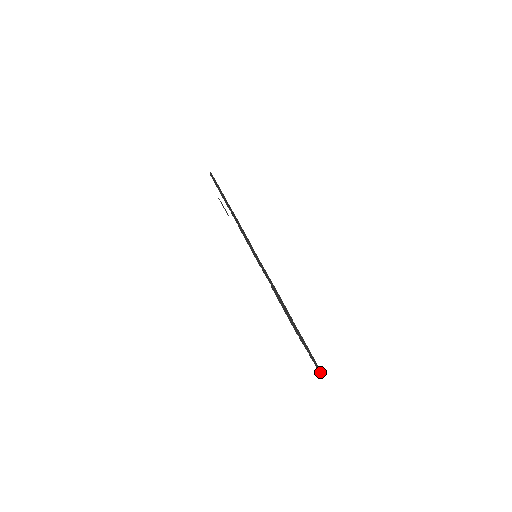
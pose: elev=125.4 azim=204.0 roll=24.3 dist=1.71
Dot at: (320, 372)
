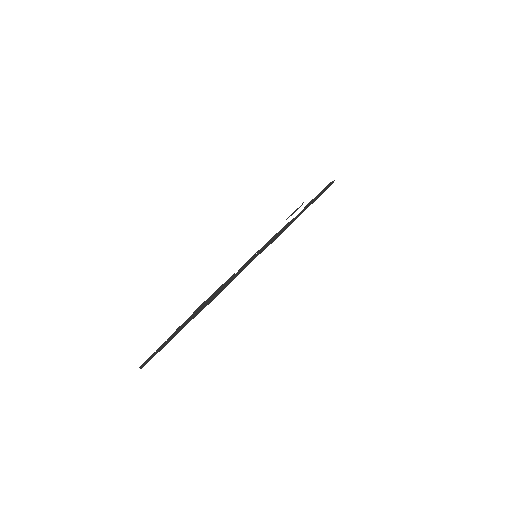
Dot at: (143, 365)
